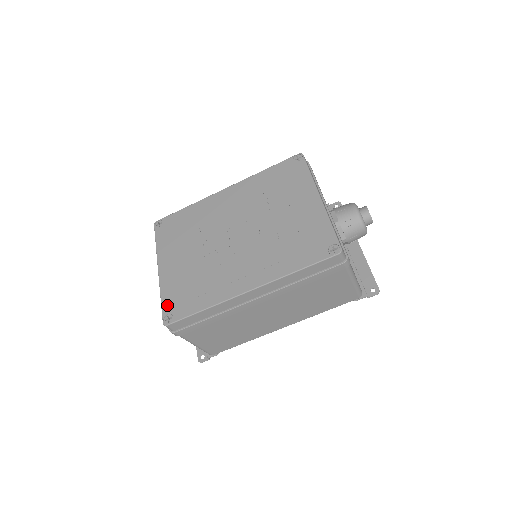
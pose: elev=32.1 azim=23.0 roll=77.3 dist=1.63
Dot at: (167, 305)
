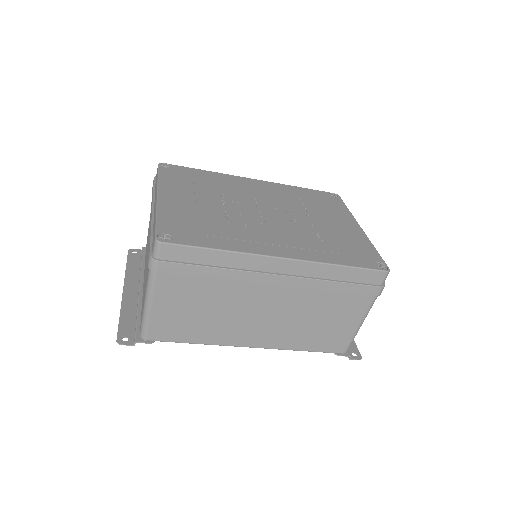
Dot at: (166, 226)
